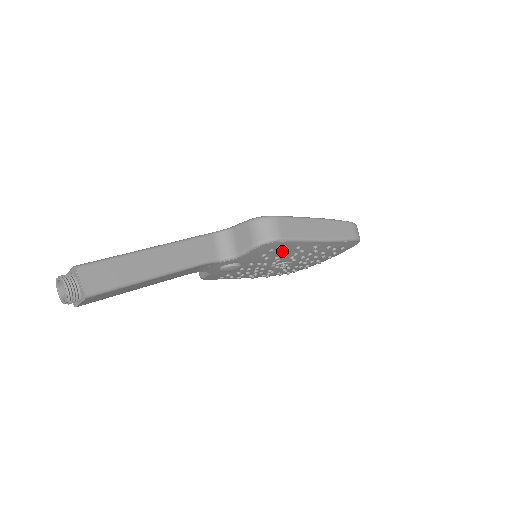
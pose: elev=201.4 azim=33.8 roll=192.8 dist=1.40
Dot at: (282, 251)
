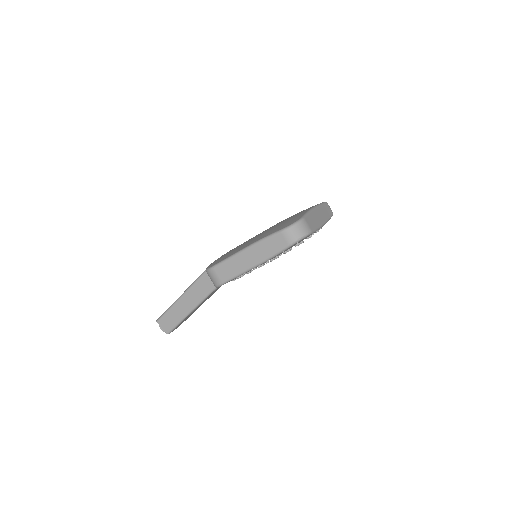
Dot at: occluded
